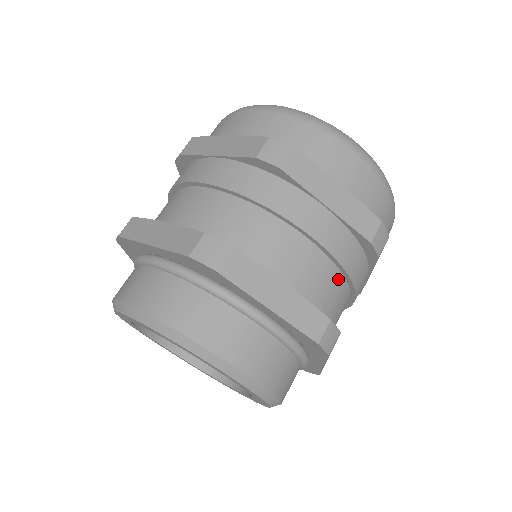
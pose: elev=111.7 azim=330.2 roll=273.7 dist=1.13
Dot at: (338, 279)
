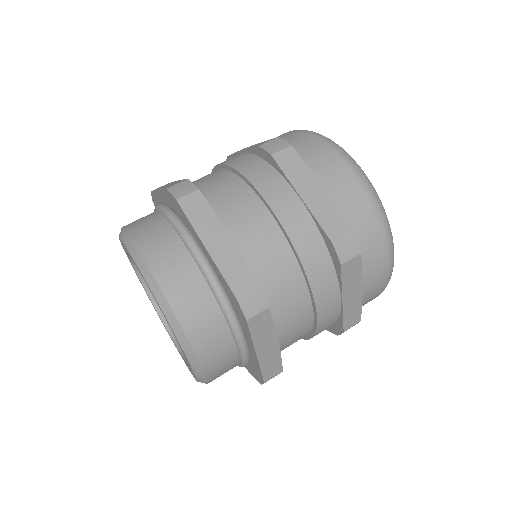
Dot at: (304, 336)
